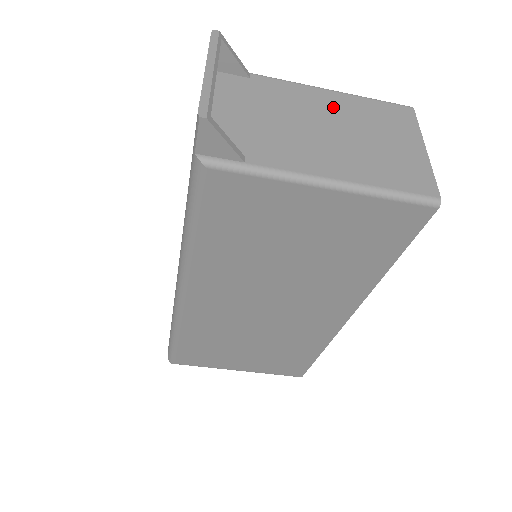
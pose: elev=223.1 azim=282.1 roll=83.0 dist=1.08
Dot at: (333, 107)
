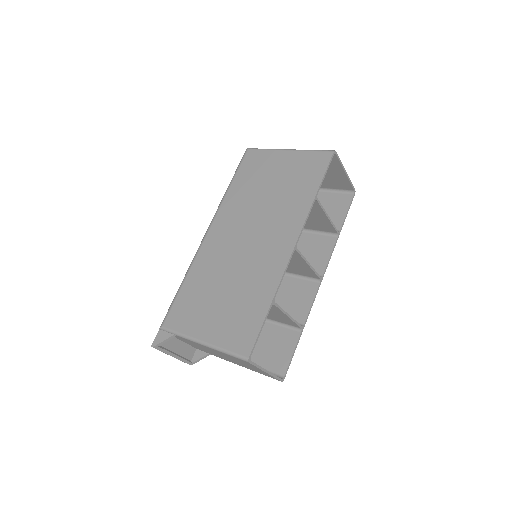
Dot at: (216, 352)
